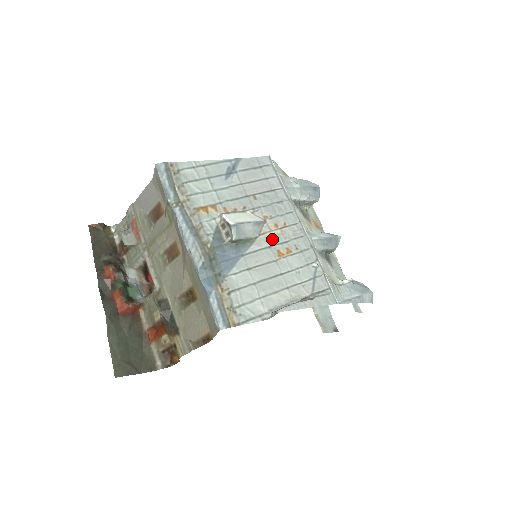
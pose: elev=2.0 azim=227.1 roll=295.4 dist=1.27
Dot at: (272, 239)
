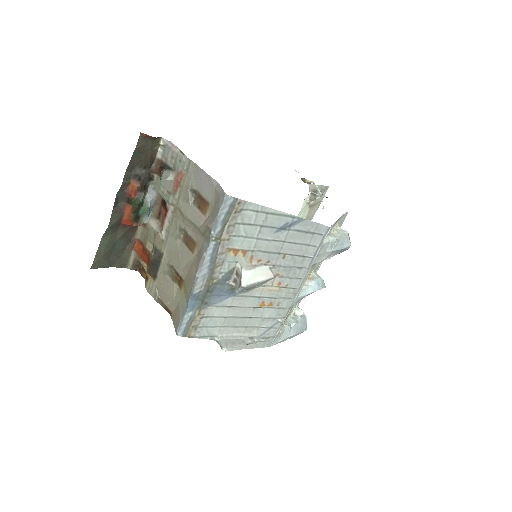
Dot at: (267, 292)
